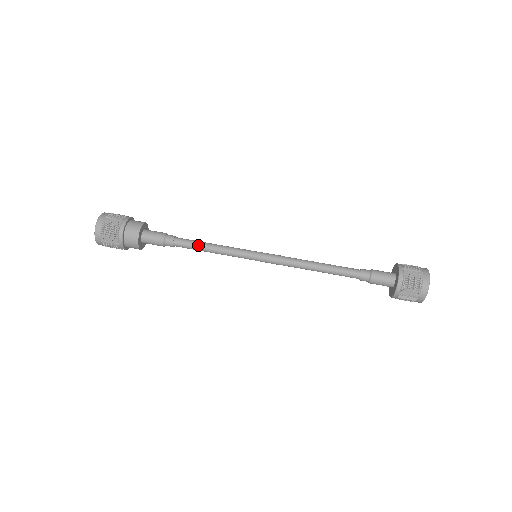
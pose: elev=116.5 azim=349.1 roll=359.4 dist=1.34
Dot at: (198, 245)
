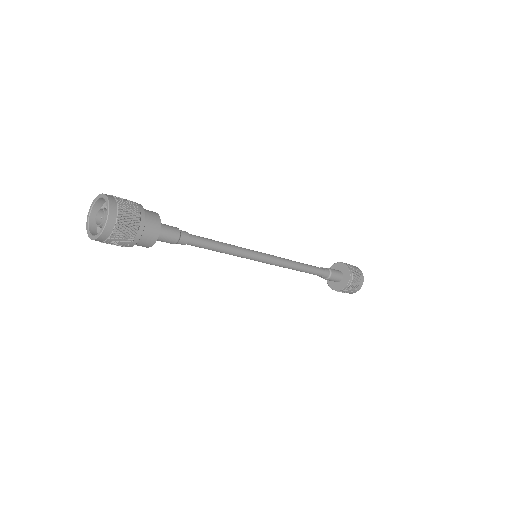
Dot at: (211, 247)
